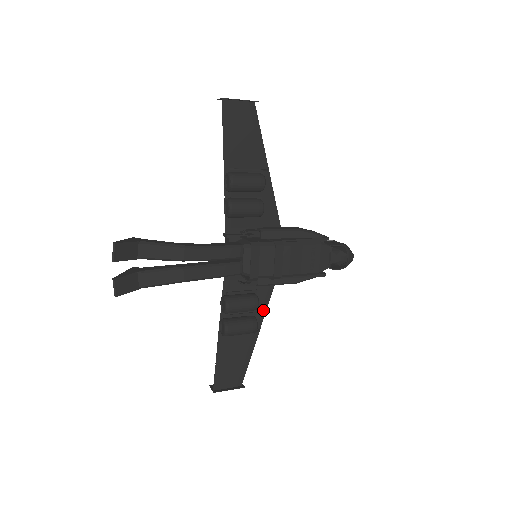
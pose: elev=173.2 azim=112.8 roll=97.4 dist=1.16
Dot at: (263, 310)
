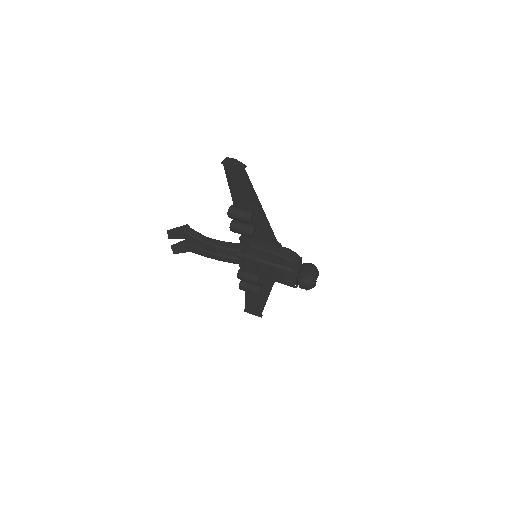
Dot at: (271, 284)
